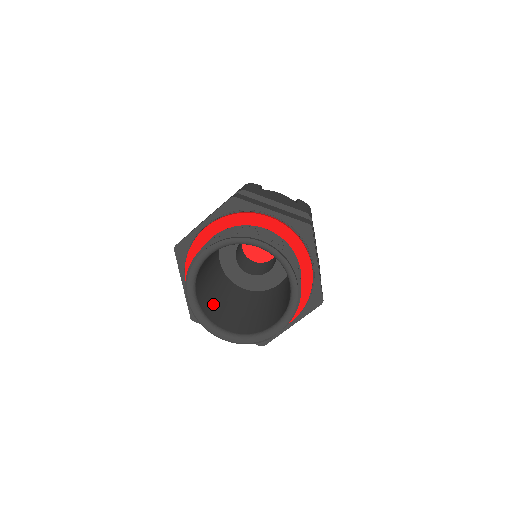
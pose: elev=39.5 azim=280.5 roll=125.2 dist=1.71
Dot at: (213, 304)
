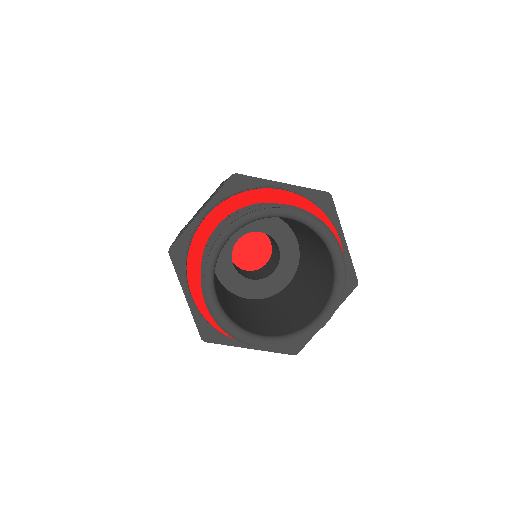
Dot at: occluded
